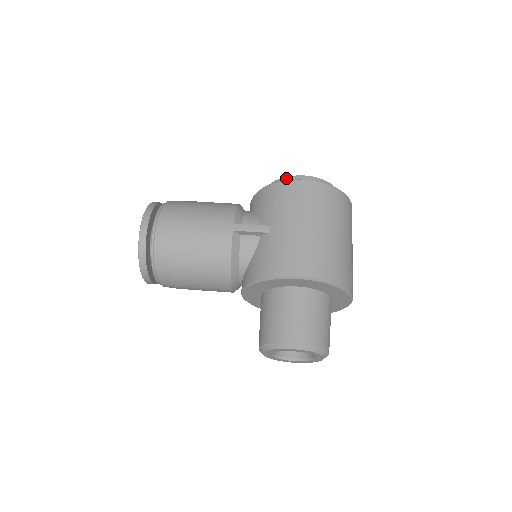
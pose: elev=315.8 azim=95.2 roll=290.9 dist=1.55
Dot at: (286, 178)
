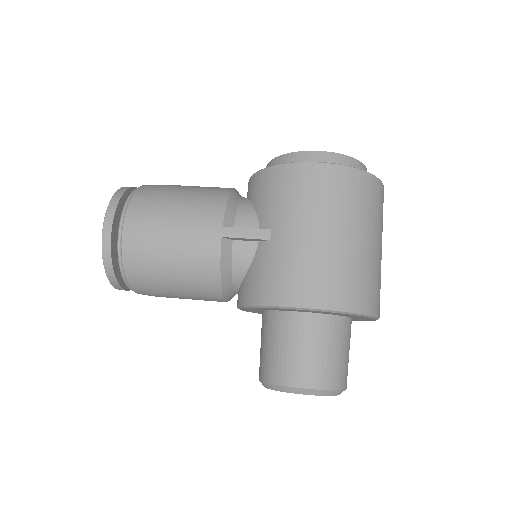
Dot at: (294, 154)
